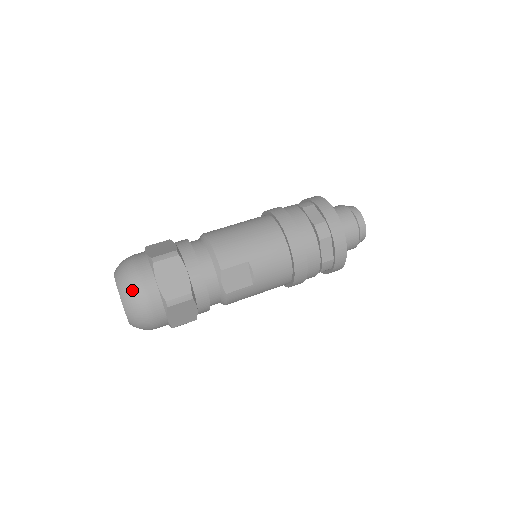
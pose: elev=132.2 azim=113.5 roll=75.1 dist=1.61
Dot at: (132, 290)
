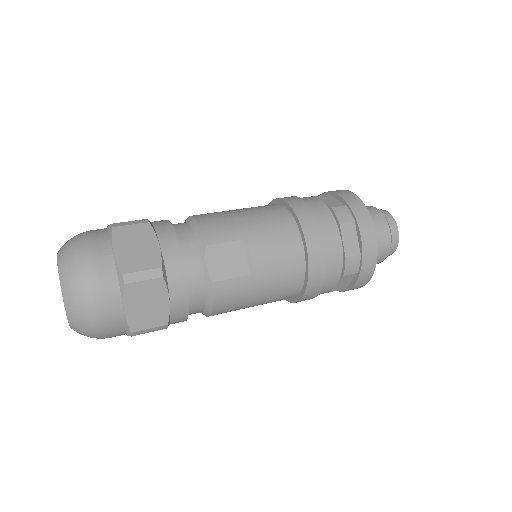
Dot at: (76, 258)
